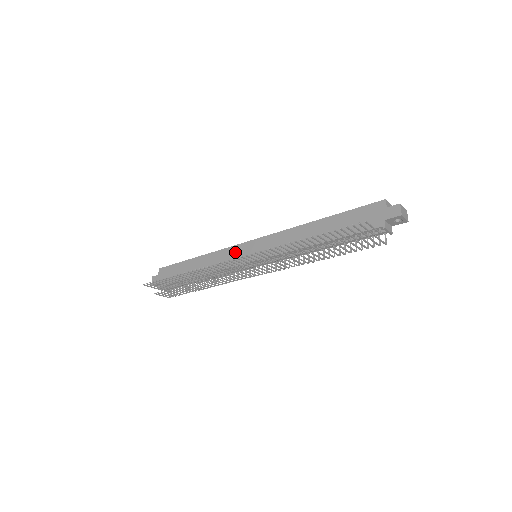
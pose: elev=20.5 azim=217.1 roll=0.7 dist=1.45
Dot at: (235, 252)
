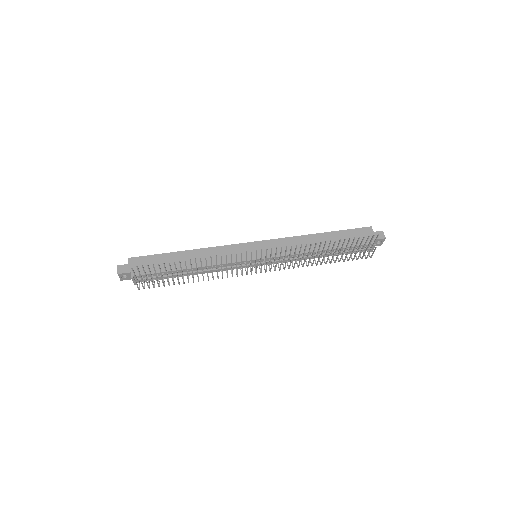
Dot at: (235, 250)
